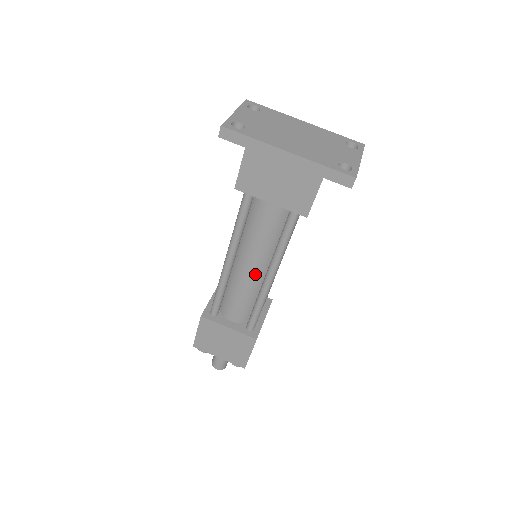
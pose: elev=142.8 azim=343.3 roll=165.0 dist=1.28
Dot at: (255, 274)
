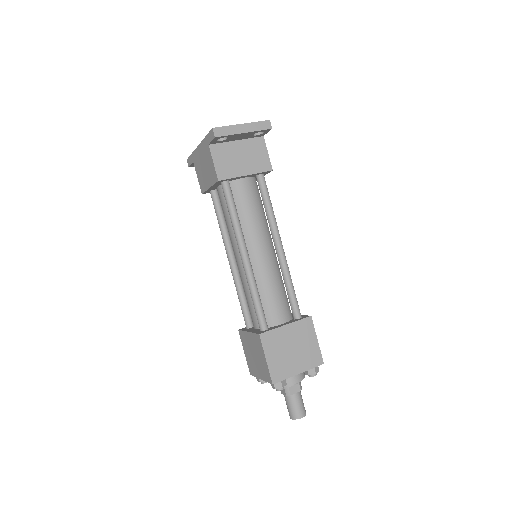
Dot at: (241, 263)
